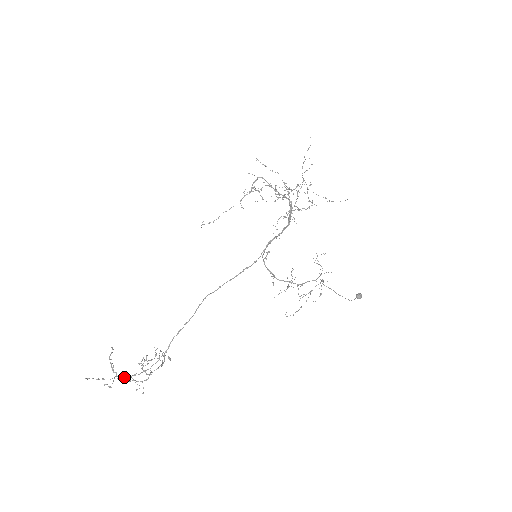
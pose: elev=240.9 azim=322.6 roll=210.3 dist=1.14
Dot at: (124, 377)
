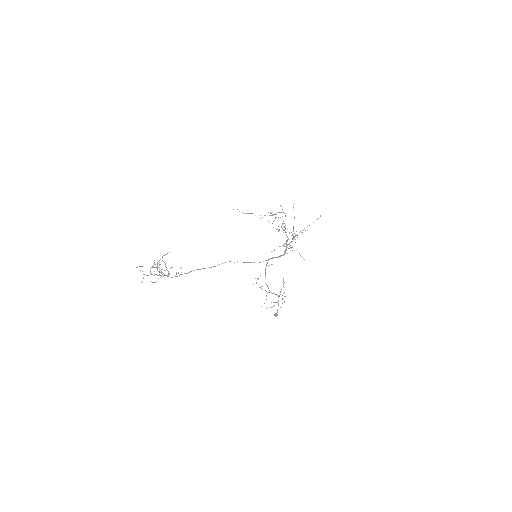
Dot at: (161, 273)
